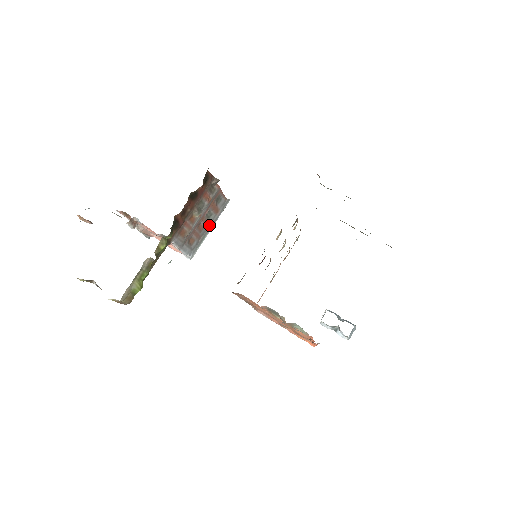
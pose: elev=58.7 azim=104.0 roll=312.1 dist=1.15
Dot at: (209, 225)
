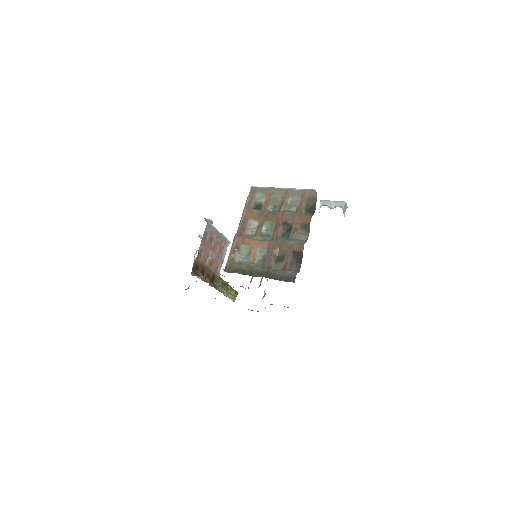
Dot at: (217, 235)
